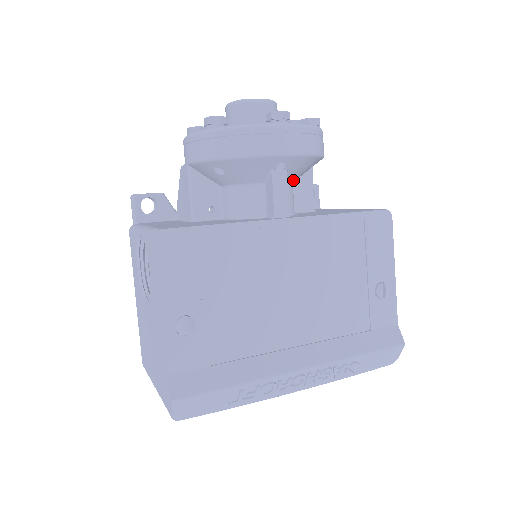
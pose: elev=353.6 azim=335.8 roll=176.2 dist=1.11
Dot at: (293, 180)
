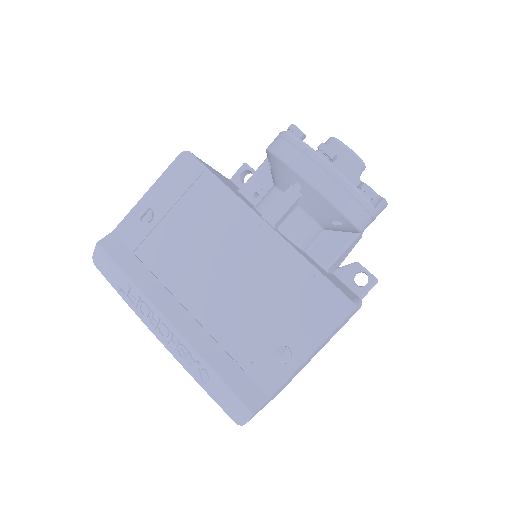
Dot at: (315, 218)
